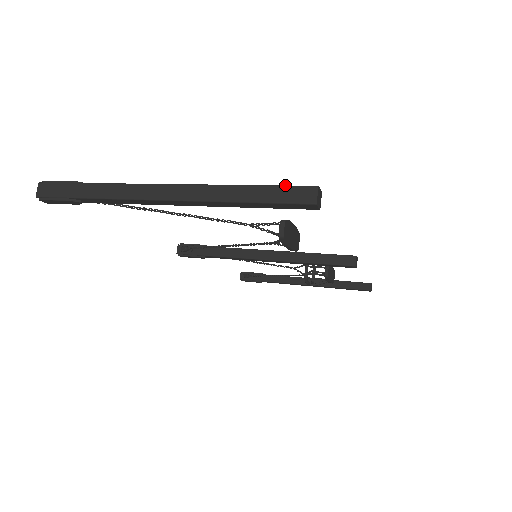
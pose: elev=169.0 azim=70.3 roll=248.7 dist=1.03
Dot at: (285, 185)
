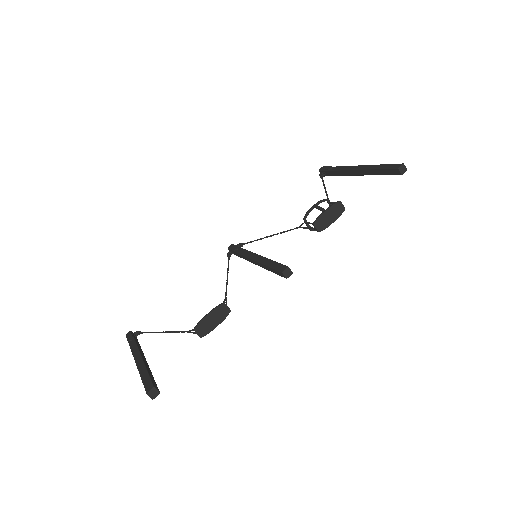
Dot at: (144, 386)
